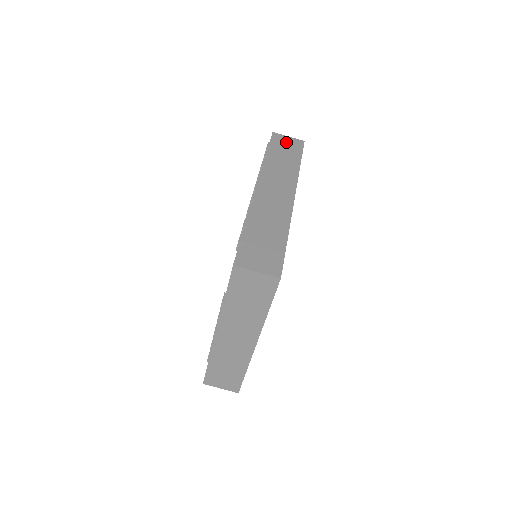
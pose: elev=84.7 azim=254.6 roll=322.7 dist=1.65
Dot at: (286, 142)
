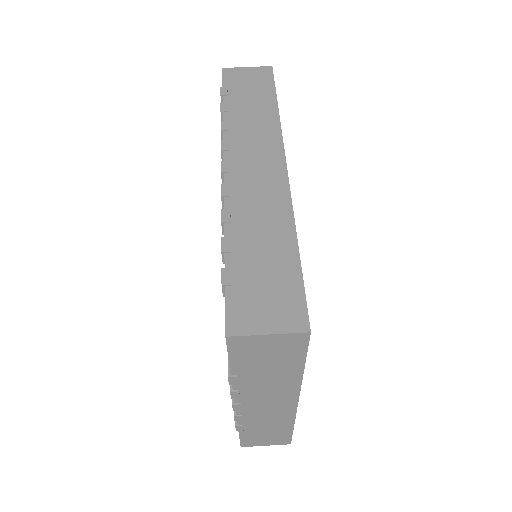
Dot at: (246, 77)
